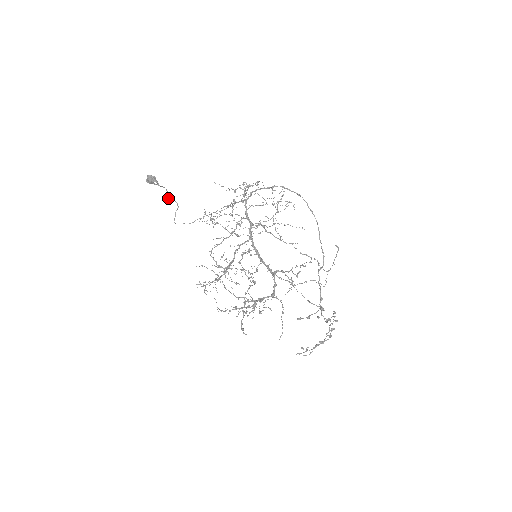
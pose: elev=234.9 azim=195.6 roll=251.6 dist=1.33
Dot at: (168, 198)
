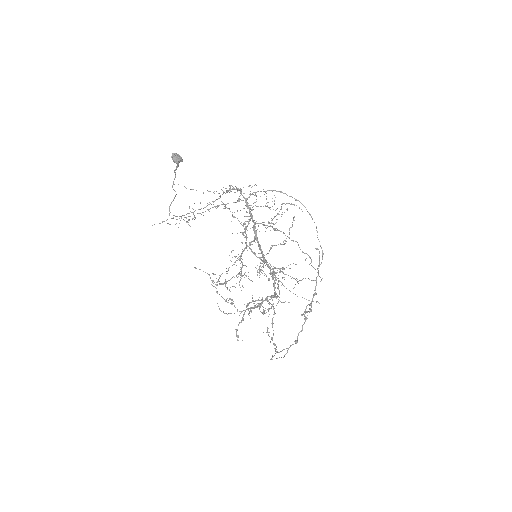
Dot at: (172, 186)
